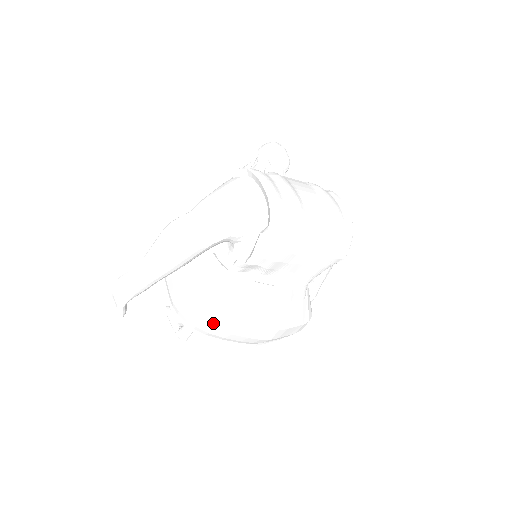
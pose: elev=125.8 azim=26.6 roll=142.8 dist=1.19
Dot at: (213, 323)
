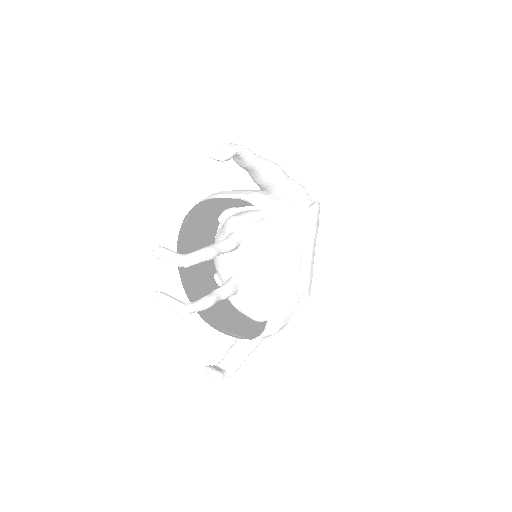
Dot at: (287, 216)
